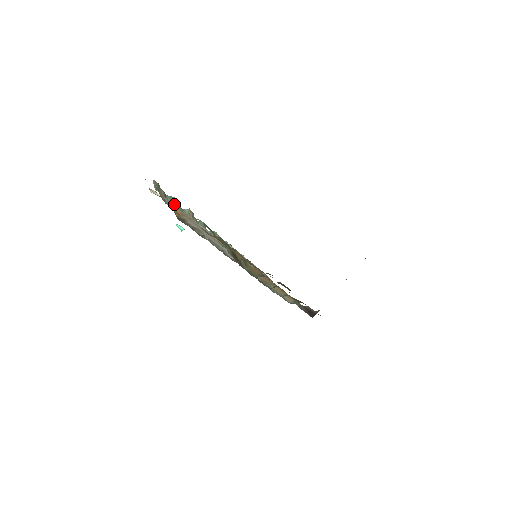
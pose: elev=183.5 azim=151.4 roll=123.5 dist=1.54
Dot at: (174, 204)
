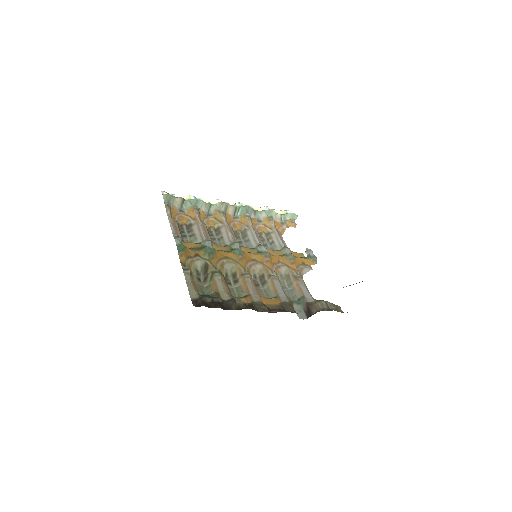
Dot at: (193, 206)
